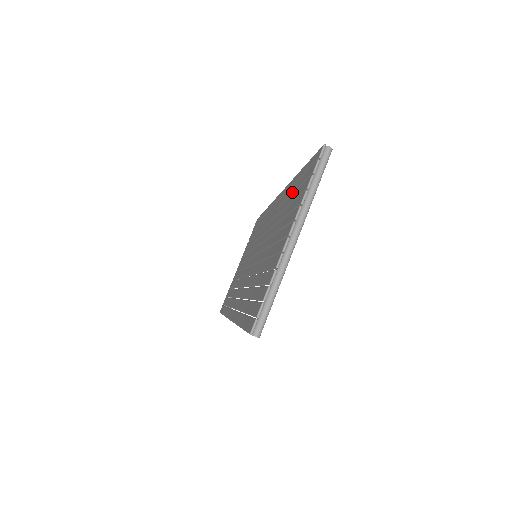
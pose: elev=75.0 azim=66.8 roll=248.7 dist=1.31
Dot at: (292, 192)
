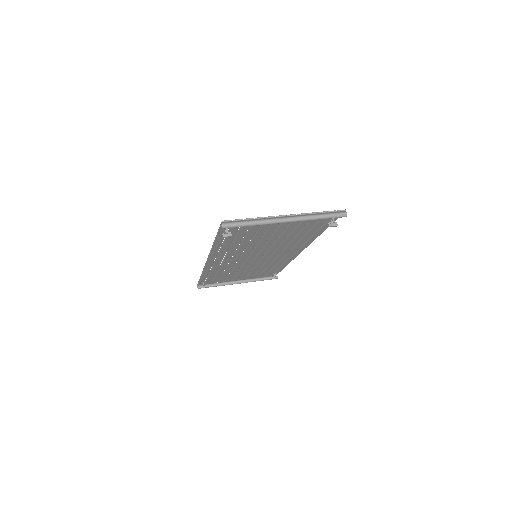
Dot at: (310, 229)
